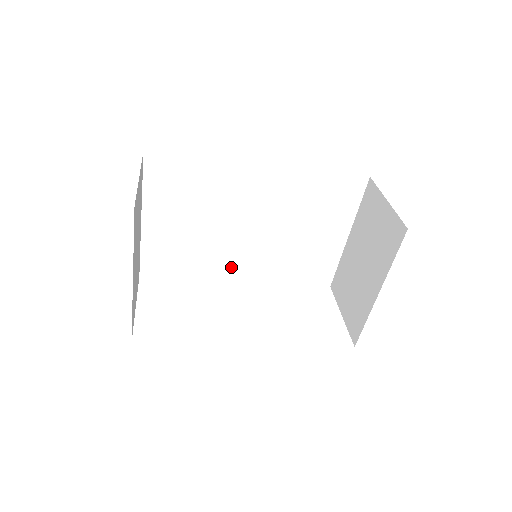
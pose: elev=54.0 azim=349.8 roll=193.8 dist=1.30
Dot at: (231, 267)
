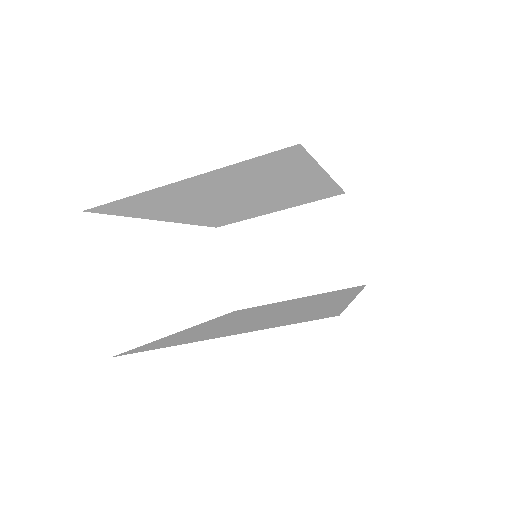
Dot at: (181, 214)
